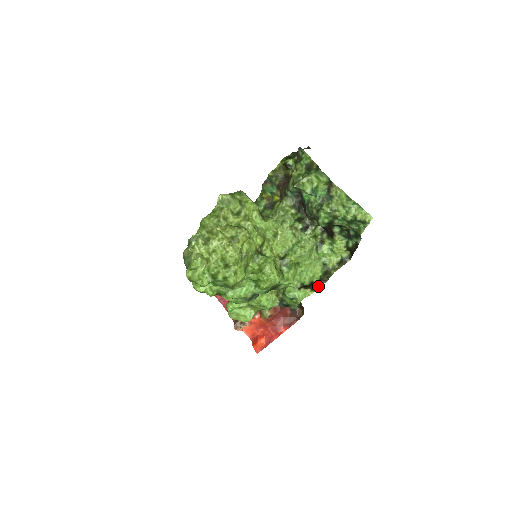
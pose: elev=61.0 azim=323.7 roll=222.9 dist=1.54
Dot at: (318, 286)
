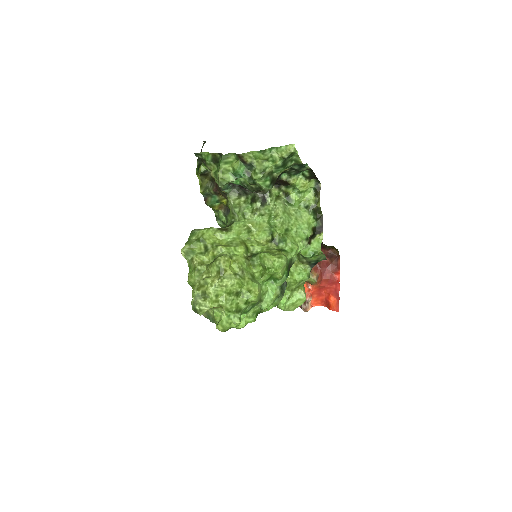
Dot at: (321, 226)
